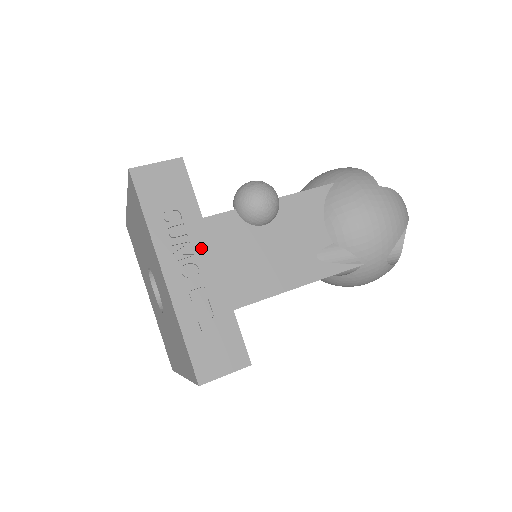
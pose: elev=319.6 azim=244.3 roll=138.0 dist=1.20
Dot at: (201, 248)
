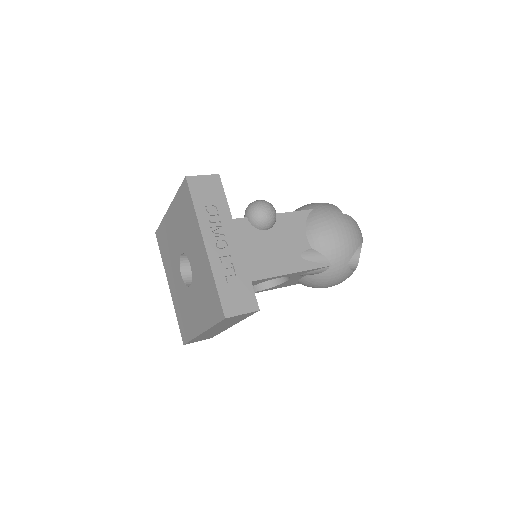
Dot at: (229, 231)
